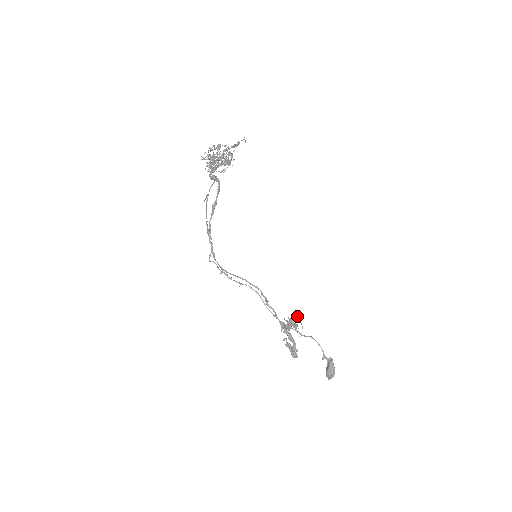
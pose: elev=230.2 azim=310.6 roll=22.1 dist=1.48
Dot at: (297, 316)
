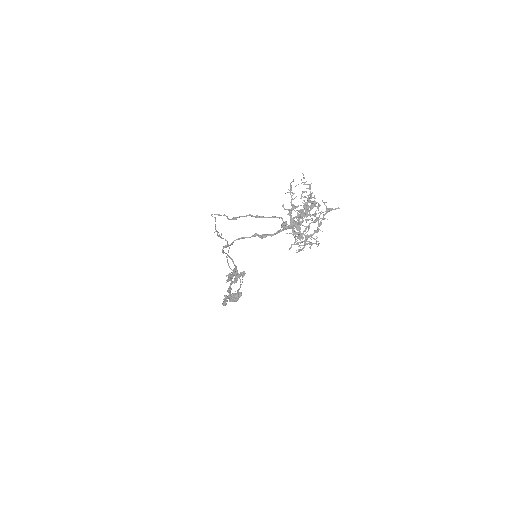
Dot at: (244, 274)
